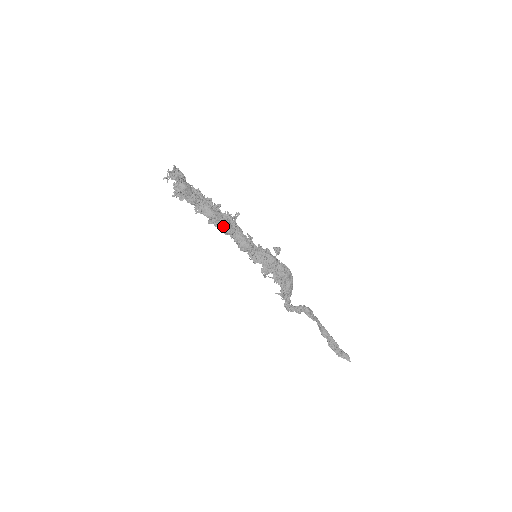
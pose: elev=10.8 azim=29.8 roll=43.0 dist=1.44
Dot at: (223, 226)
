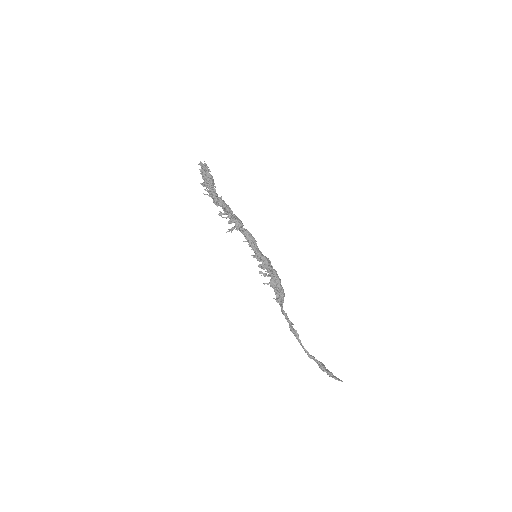
Dot at: (236, 217)
